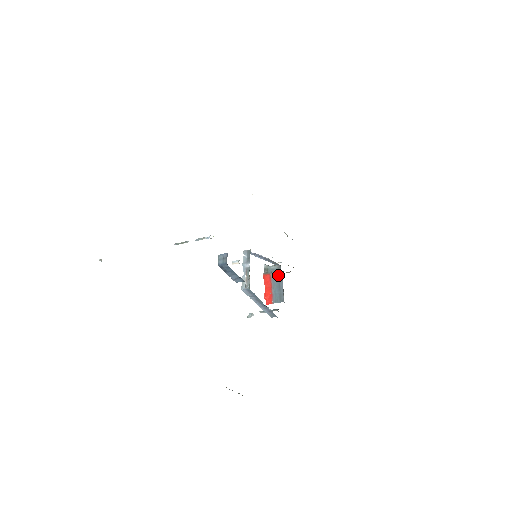
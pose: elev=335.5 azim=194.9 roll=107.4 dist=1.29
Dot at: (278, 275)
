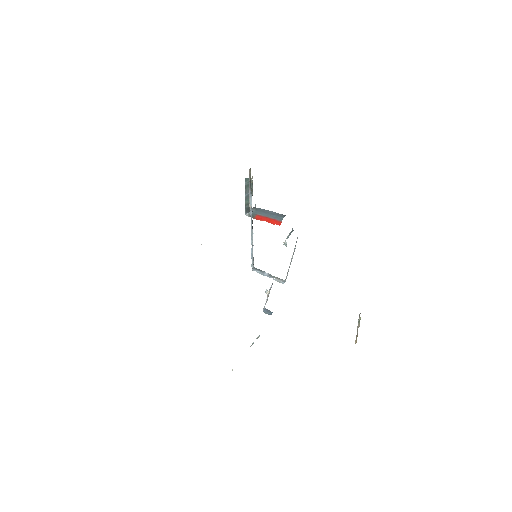
Dot at: (261, 211)
